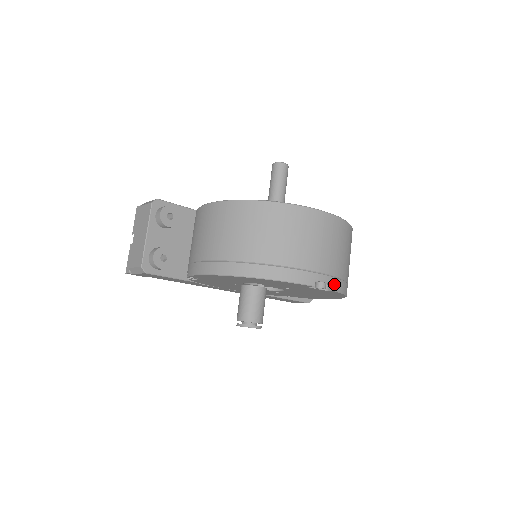
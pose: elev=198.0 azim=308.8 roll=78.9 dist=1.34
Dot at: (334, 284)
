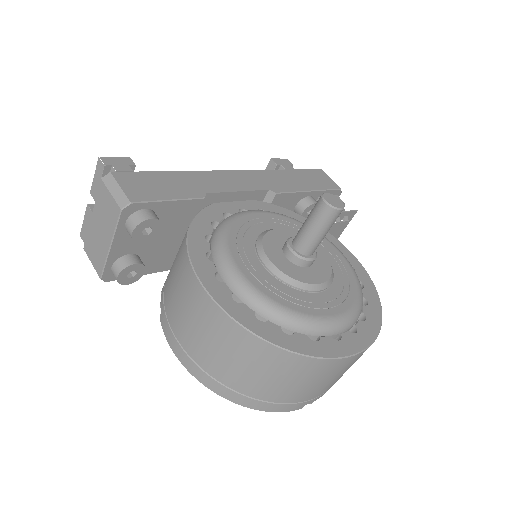
Dot at: occluded
